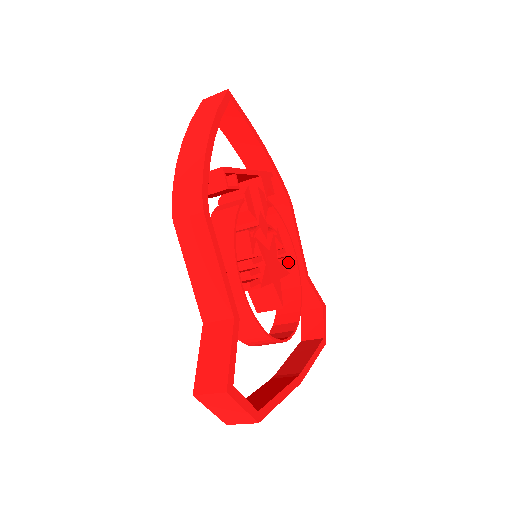
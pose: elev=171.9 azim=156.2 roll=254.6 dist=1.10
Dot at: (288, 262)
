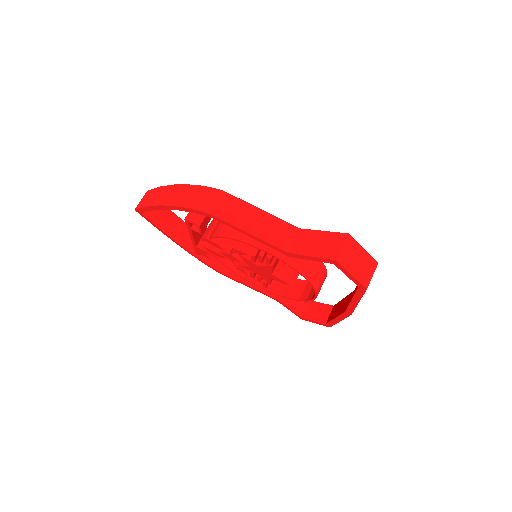
Dot at: occluded
